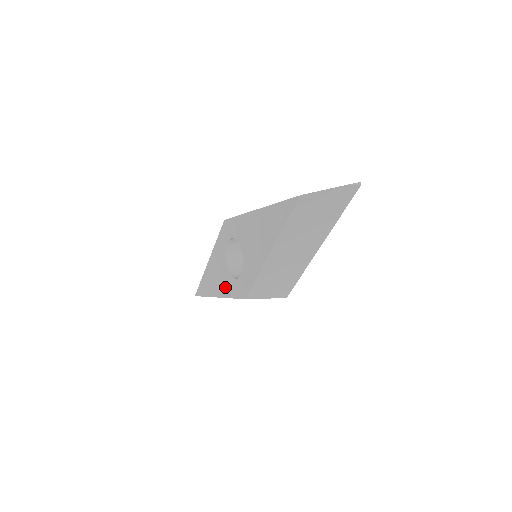
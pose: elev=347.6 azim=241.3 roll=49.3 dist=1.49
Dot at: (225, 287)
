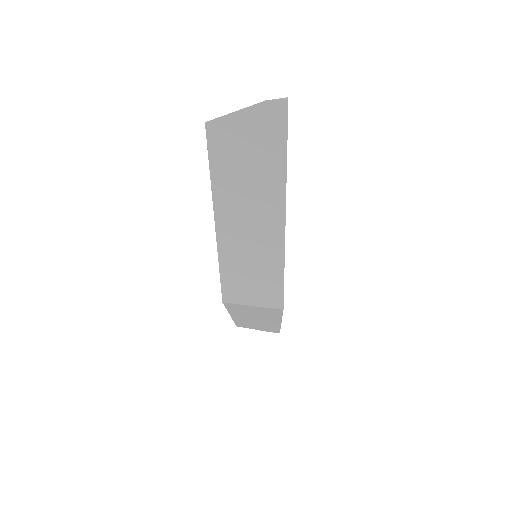
Dot at: occluded
